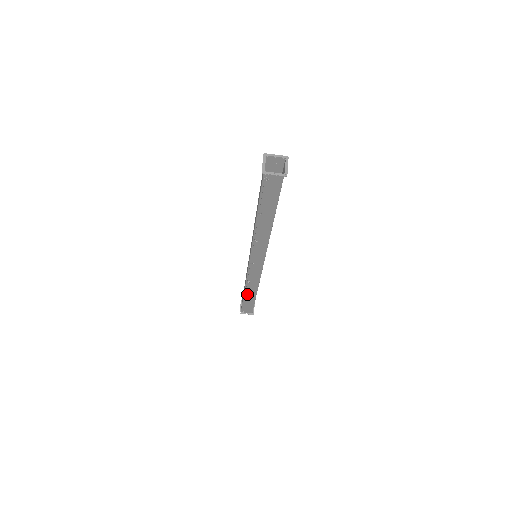
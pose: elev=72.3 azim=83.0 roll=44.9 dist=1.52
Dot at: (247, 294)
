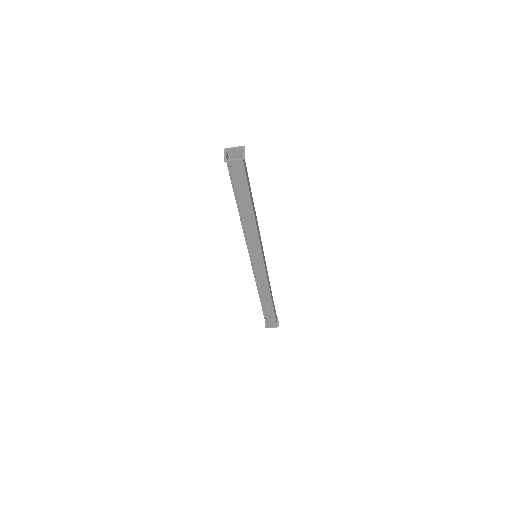
Dot at: (264, 302)
